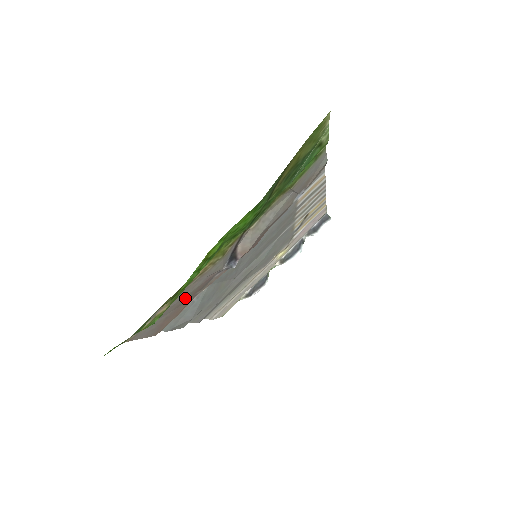
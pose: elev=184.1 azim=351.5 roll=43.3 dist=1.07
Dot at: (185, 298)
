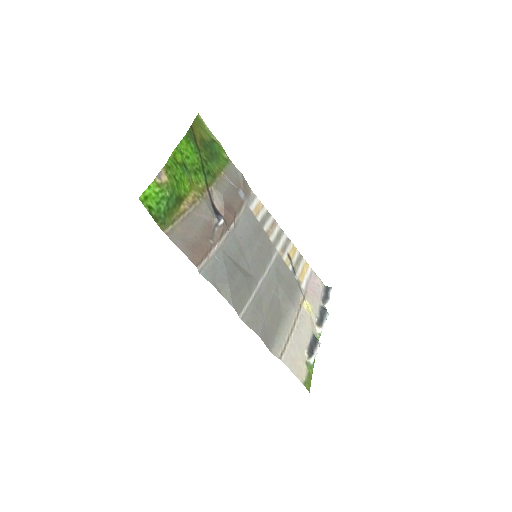
Dot at: (199, 233)
